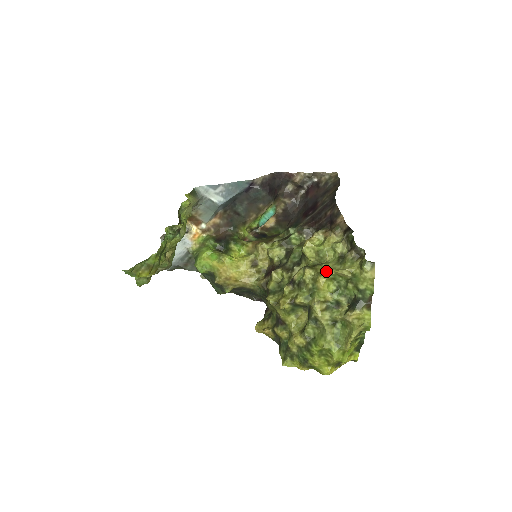
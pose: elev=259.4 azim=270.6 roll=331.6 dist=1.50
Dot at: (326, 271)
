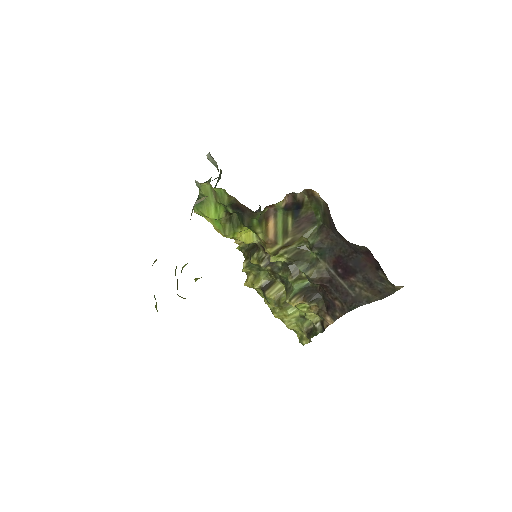
Dot at: (284, 318)
